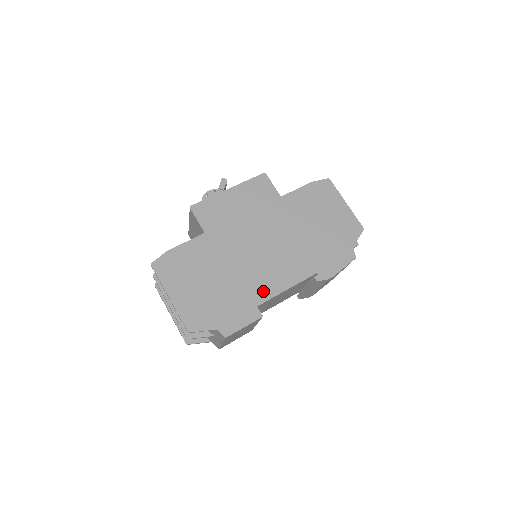
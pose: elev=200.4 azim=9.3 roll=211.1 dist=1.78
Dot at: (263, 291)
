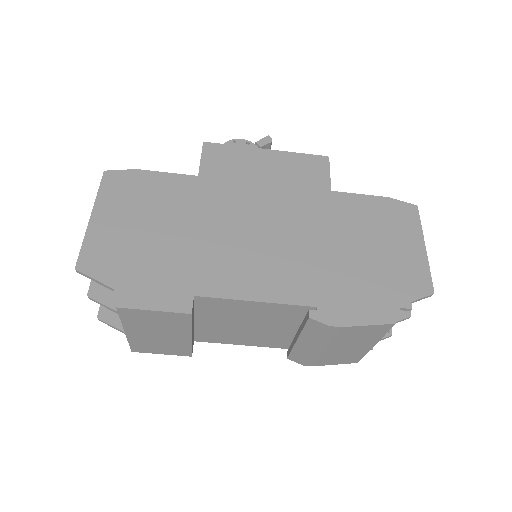
Dot at: (218, 282)
